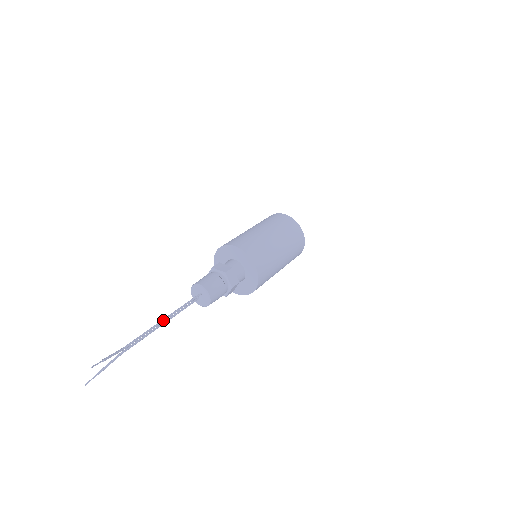
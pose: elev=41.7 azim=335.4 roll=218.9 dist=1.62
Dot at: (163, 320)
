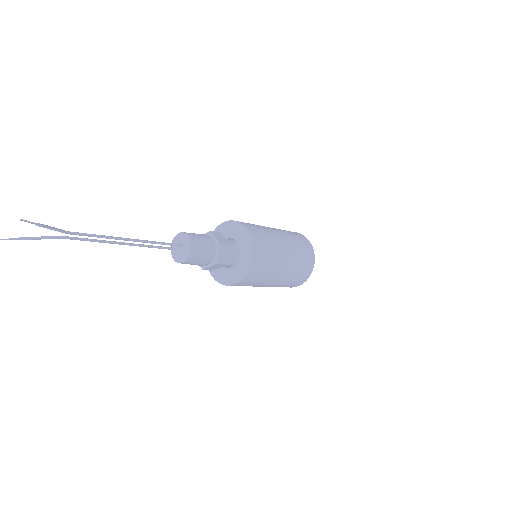
Dot at: (129, 239)
